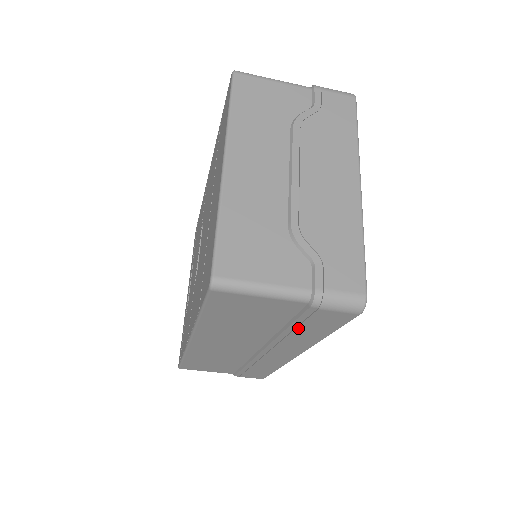
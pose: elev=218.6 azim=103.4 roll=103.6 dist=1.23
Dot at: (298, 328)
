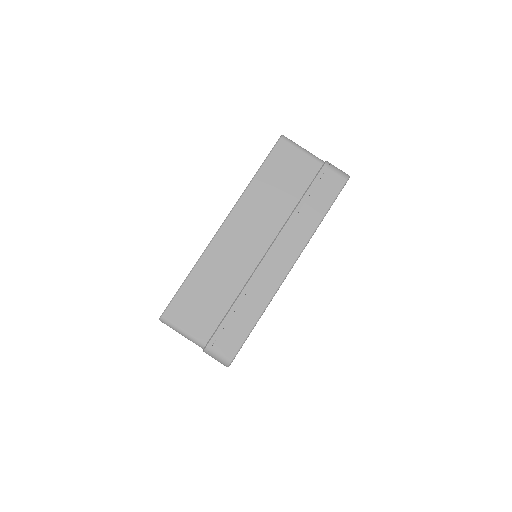
Dot at: (309, 199)
